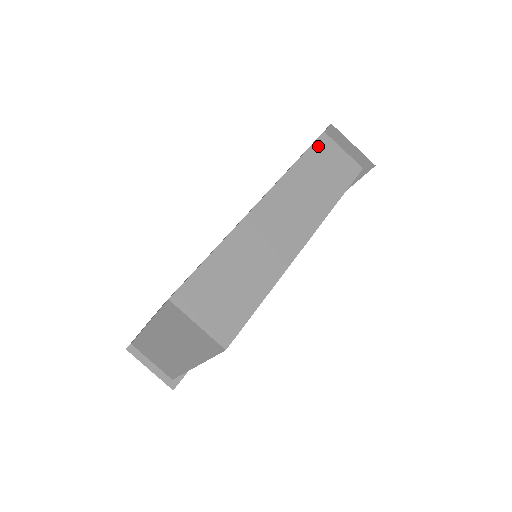
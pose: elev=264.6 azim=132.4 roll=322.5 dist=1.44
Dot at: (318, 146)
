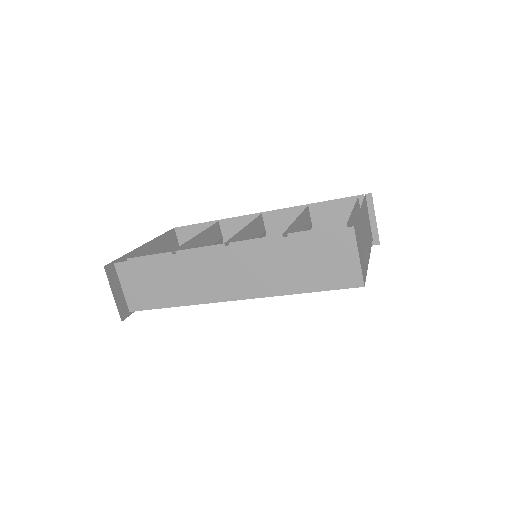
Dot at: (329, 236)
